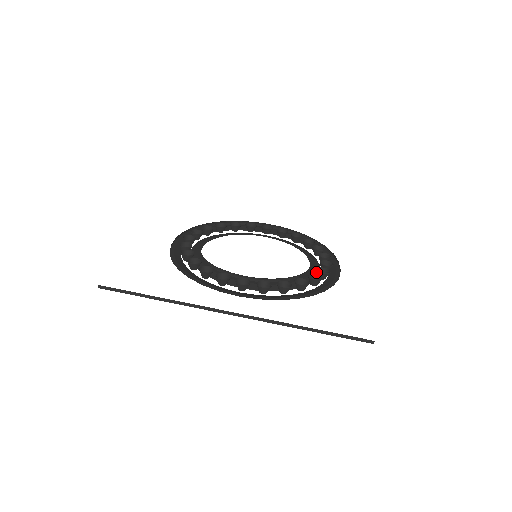
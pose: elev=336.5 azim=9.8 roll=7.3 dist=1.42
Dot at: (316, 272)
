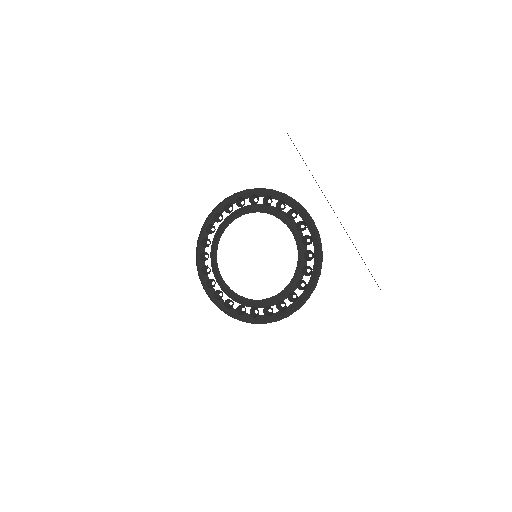
Dot at: (300, 236)
